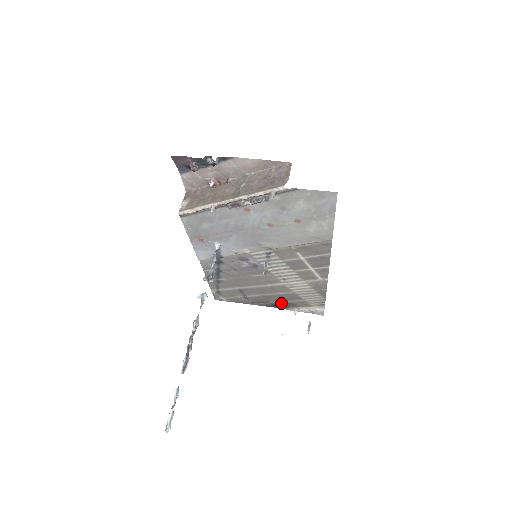
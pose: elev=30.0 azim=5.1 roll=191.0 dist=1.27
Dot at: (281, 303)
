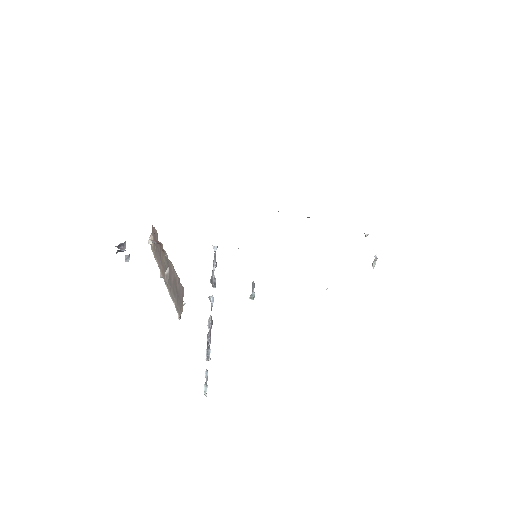
Dot at: occluded
